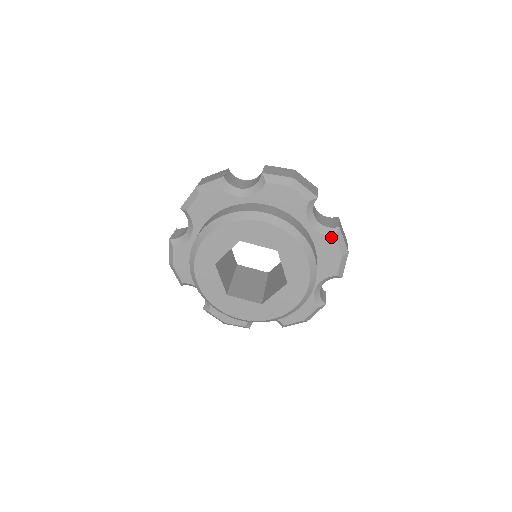
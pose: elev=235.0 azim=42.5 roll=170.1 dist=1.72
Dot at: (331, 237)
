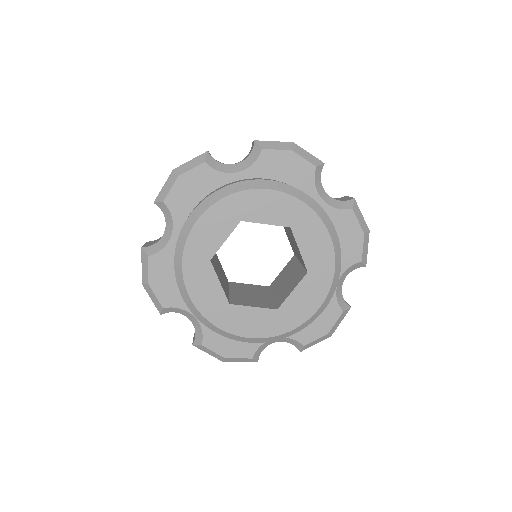
Dot at: (340, 309)
